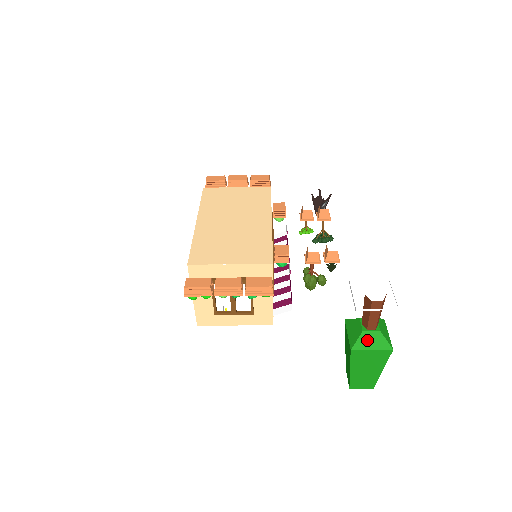
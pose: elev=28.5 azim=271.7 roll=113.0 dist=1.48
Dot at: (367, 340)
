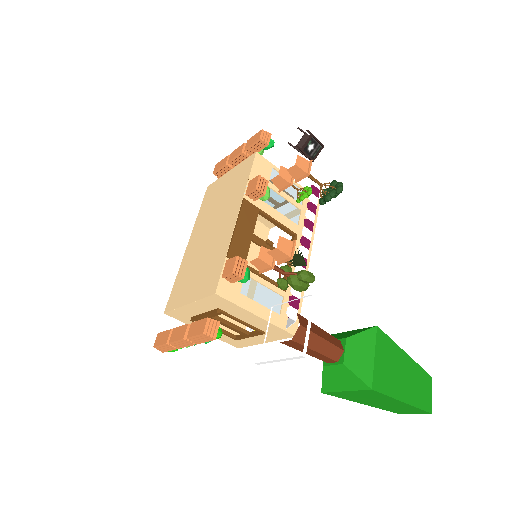
Dot at: (333, 378)
